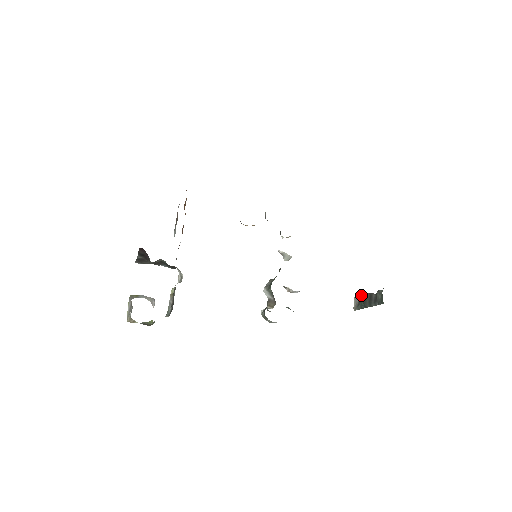
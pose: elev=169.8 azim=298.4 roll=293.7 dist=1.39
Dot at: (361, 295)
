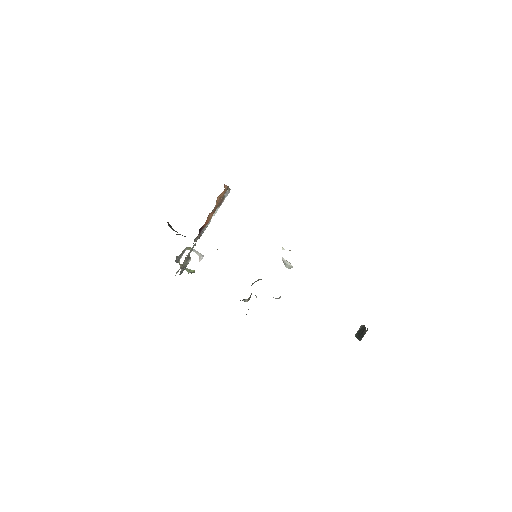
Dot at: (363, 325)
